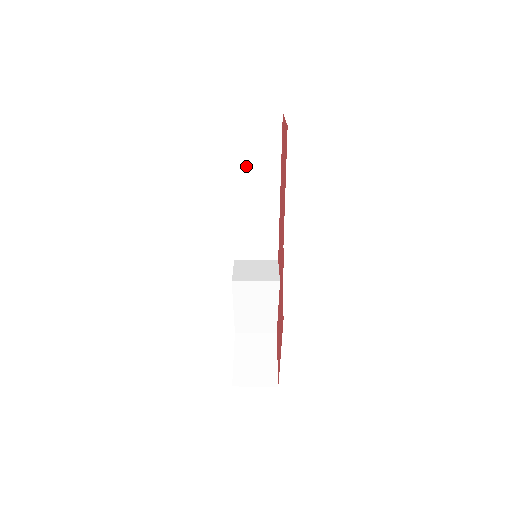
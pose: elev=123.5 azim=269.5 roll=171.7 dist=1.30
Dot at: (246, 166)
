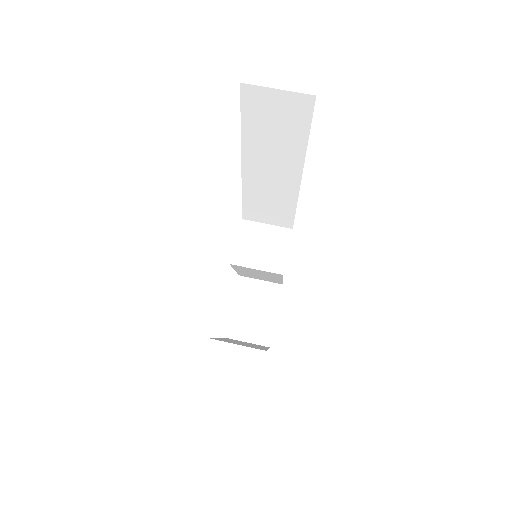
Dot at: (259, 144)
